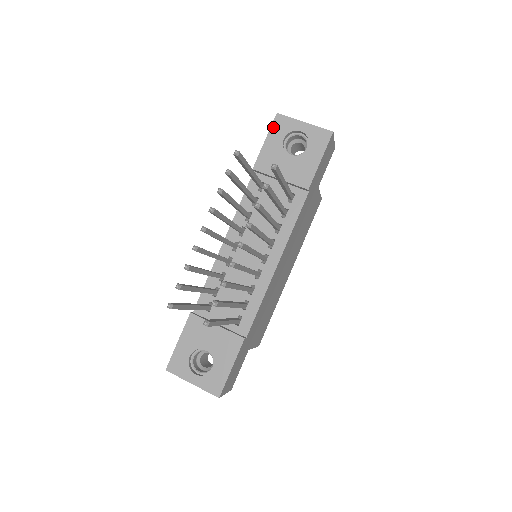
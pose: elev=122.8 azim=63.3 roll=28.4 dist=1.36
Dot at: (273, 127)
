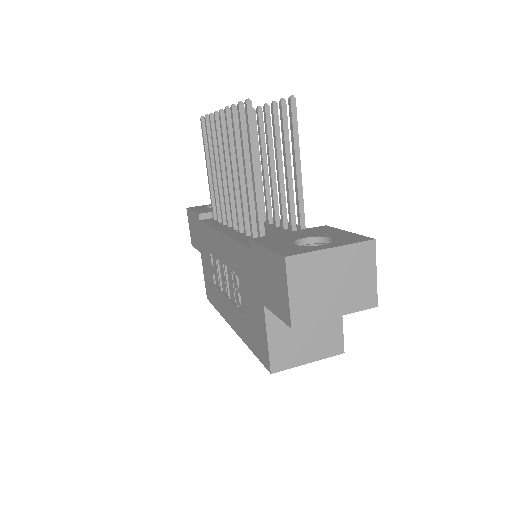
Dot at: (191, 209)
